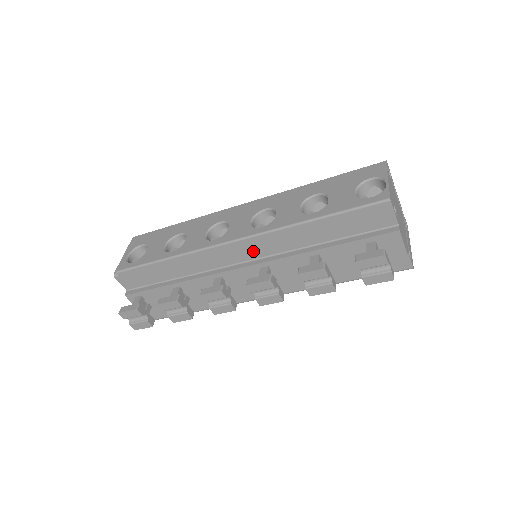
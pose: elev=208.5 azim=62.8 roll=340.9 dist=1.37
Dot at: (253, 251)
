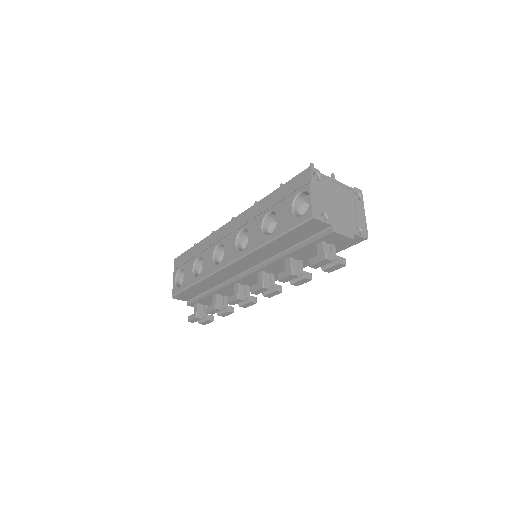
Dot at: (246, 265)
